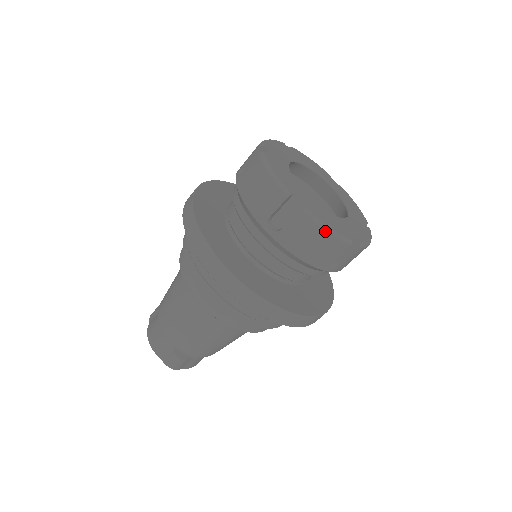
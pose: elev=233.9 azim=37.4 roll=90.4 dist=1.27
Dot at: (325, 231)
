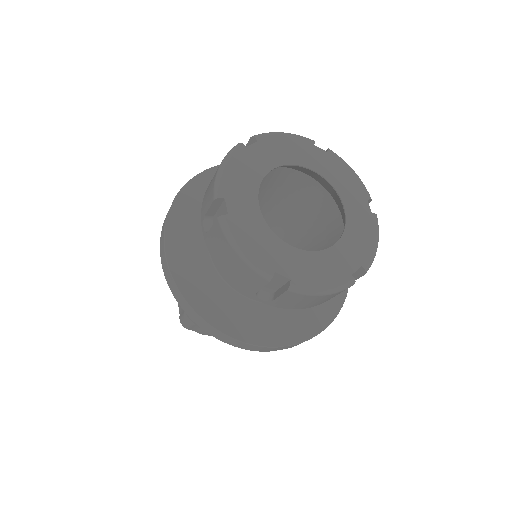
Dot at: (235, 252)
